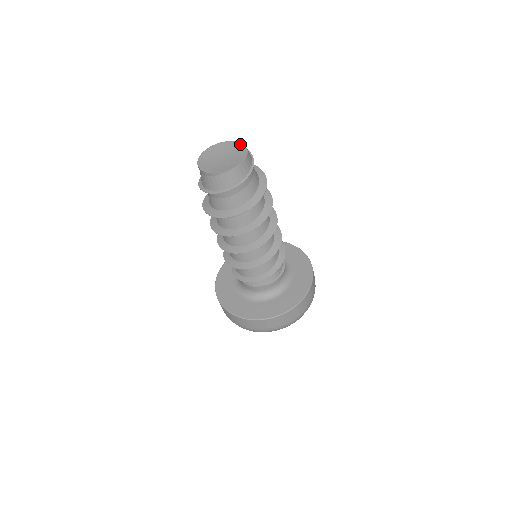
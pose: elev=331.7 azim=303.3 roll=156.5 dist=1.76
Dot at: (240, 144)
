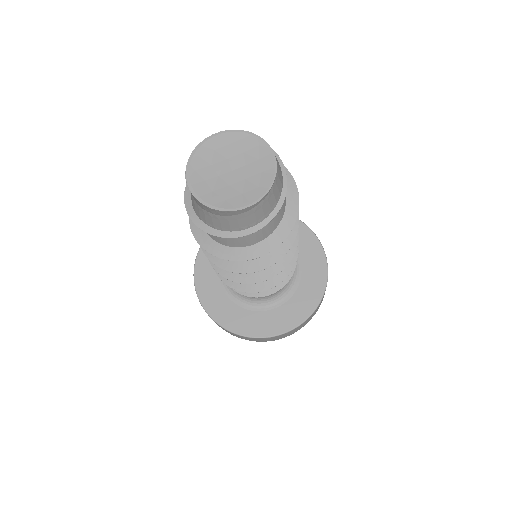
Dot at: (229, 133)
